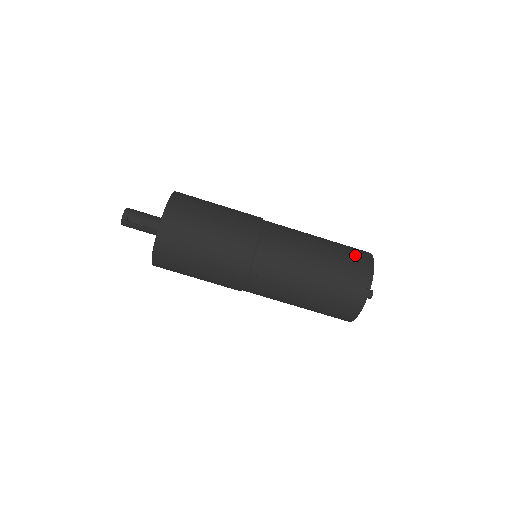
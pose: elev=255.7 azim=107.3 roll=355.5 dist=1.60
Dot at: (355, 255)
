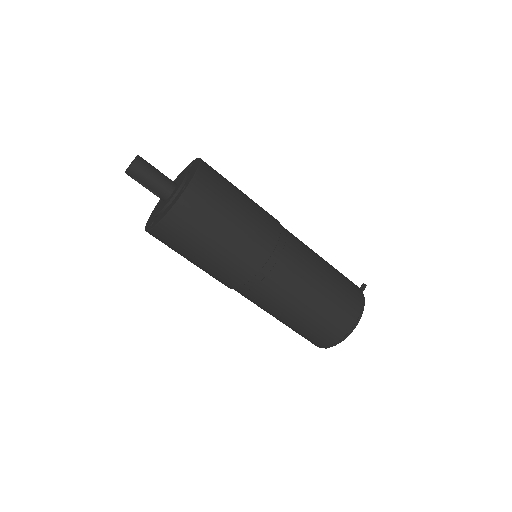
Dot at: (335, 326)
